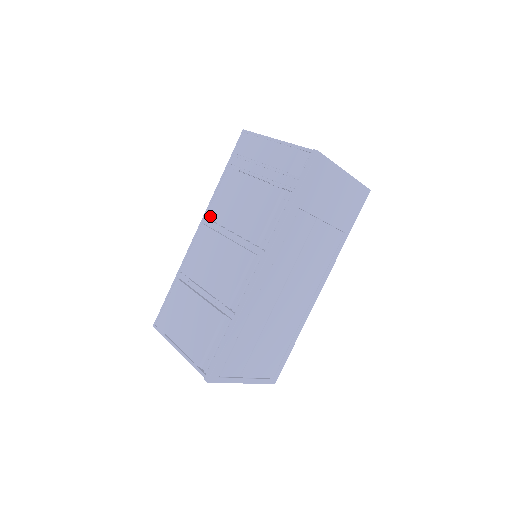
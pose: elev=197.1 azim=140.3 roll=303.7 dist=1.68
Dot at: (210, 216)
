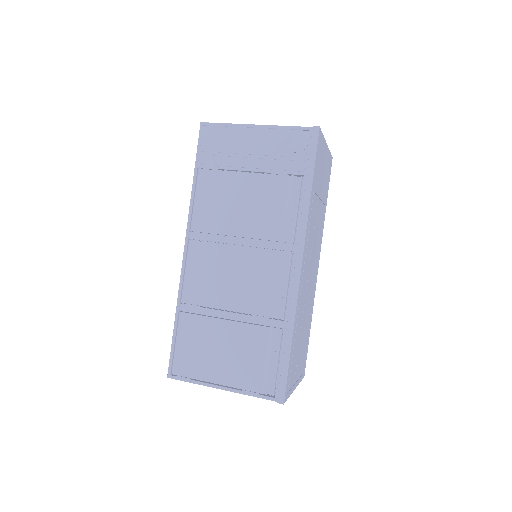
Dot at: (198, 229)
